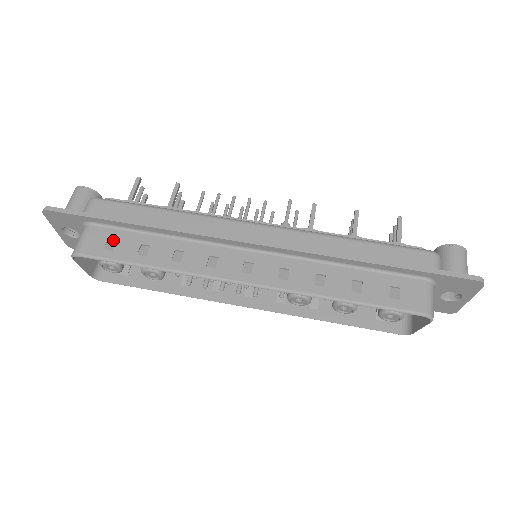
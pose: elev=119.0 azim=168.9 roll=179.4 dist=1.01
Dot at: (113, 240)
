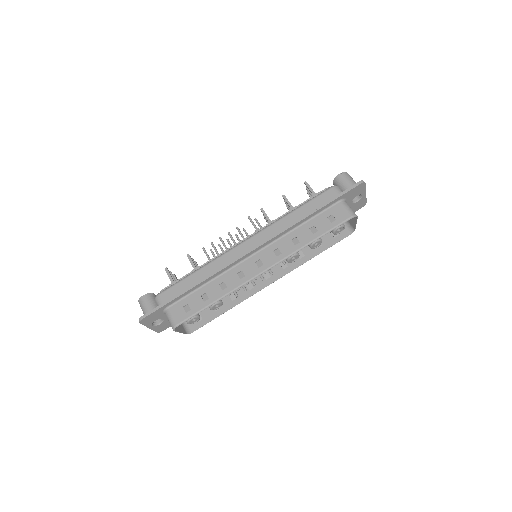
Dot at: (186, 306)
